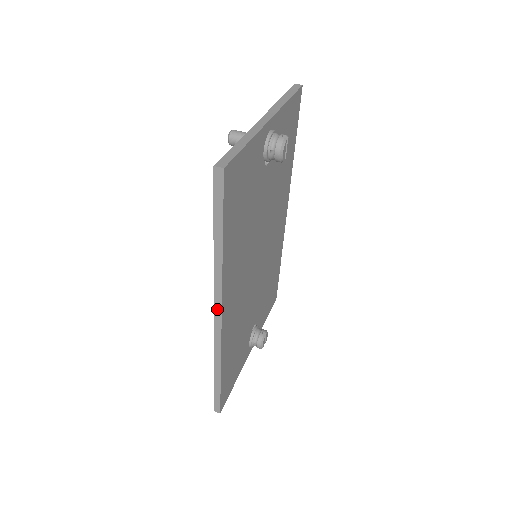
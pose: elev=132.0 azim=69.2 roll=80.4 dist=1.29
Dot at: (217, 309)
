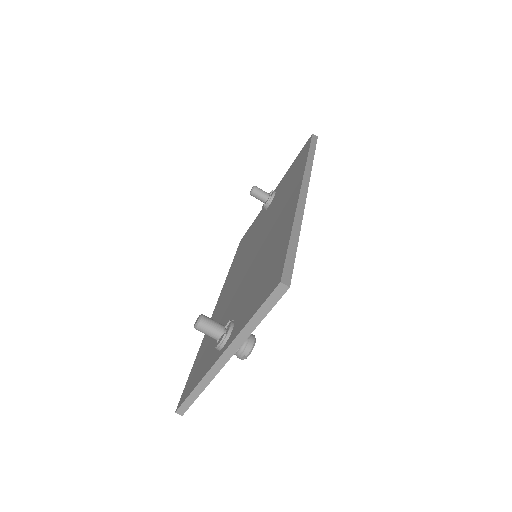
Dot at: occluded
